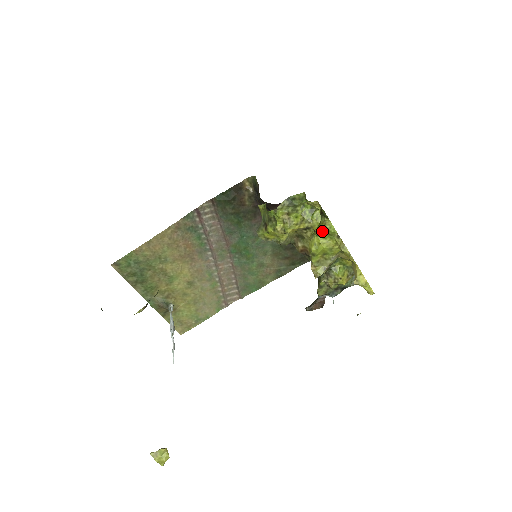
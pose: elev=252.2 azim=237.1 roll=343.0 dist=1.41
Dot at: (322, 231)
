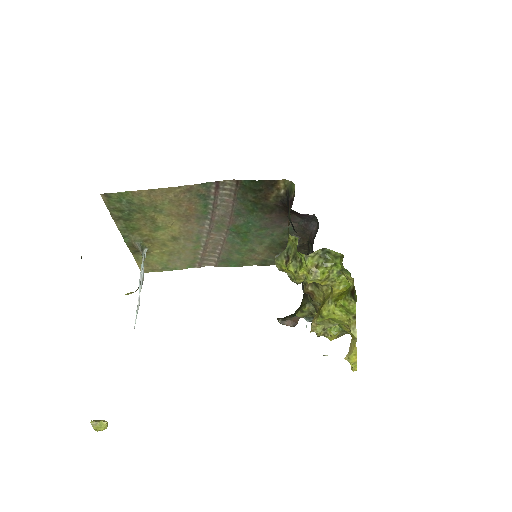
Dot at: (343, 306)
